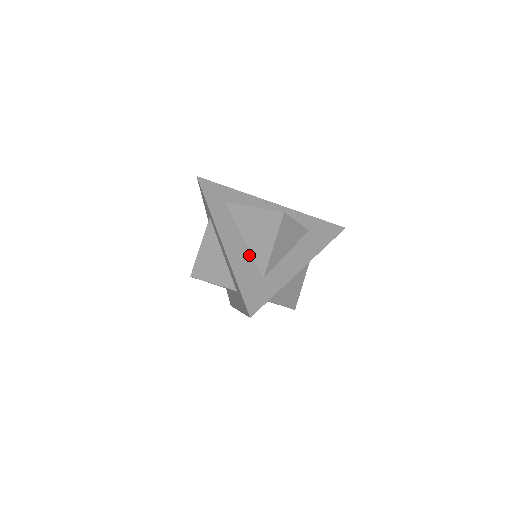
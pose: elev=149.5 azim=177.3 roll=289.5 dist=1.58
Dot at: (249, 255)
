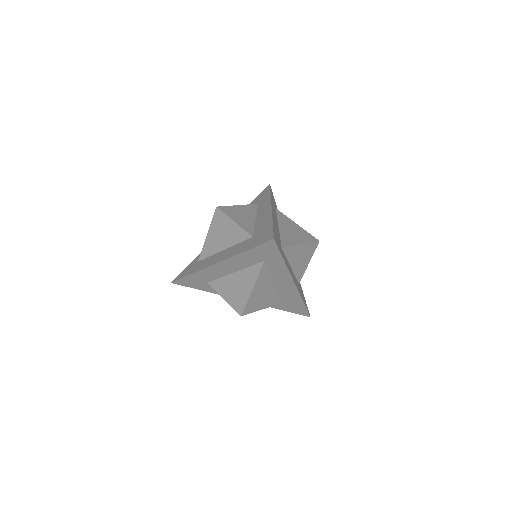
Dot at: (279, 233)
